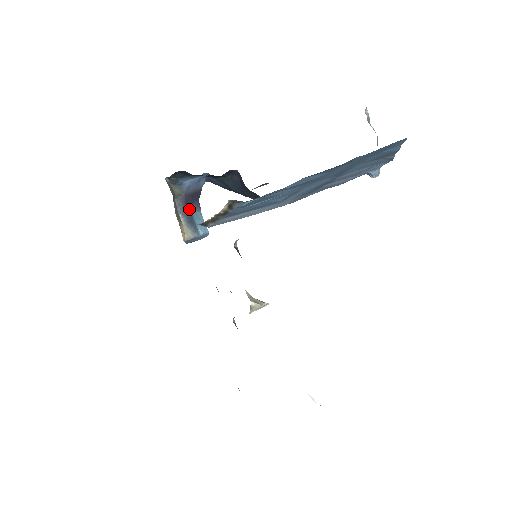
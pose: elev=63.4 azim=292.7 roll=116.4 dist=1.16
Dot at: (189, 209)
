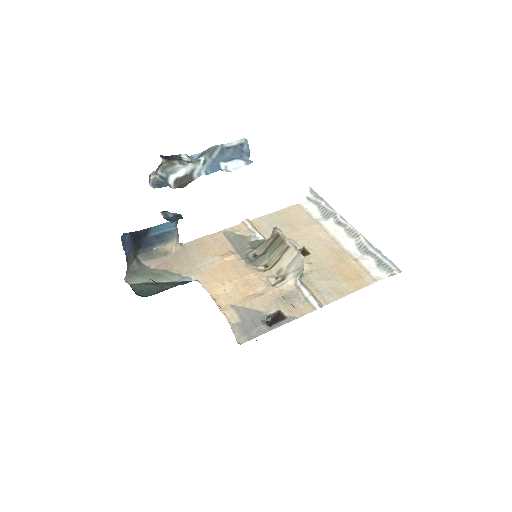
Dot at: (147, 239)
